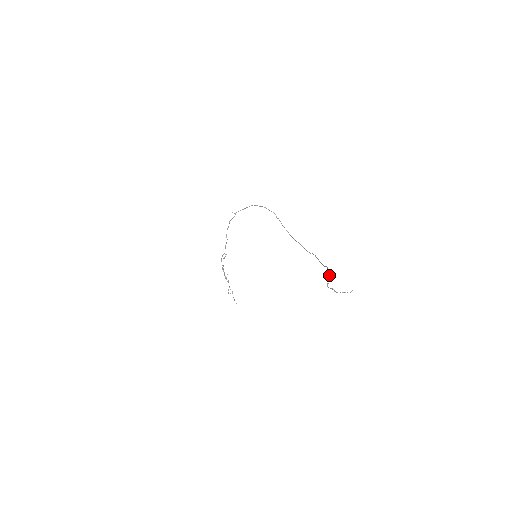
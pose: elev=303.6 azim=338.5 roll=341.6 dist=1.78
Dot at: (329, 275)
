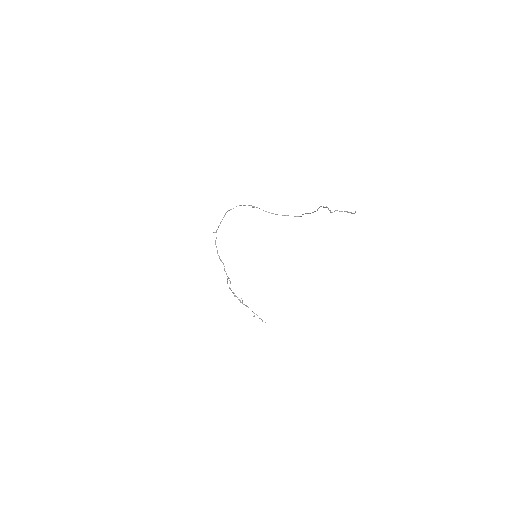
Dot at: (326, 207)
